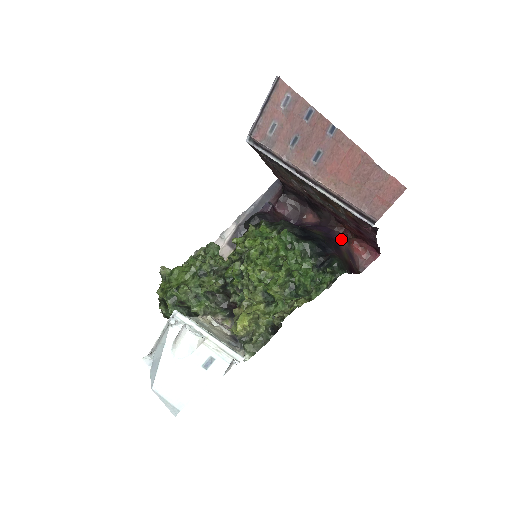
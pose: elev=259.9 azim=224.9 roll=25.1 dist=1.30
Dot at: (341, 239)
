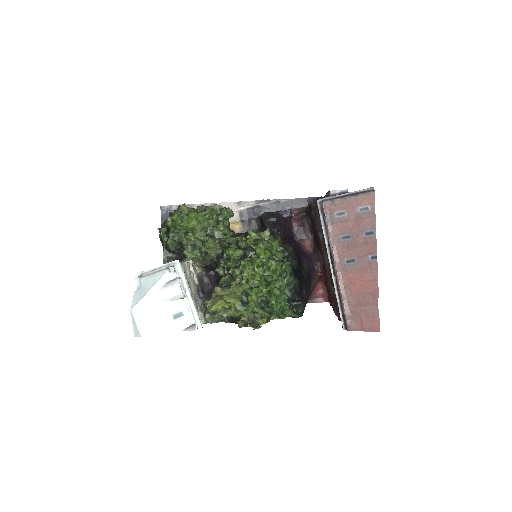
Dot at: (315, 279)
